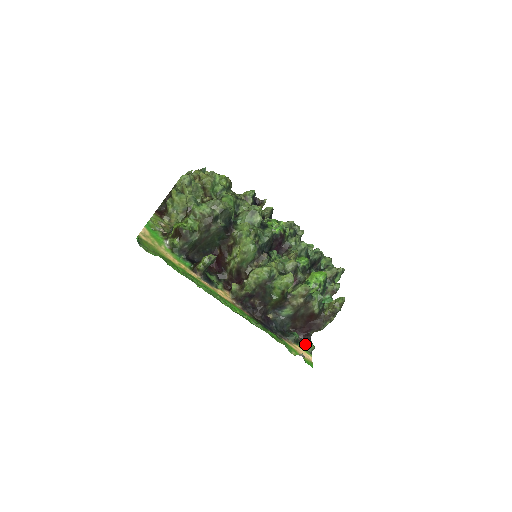
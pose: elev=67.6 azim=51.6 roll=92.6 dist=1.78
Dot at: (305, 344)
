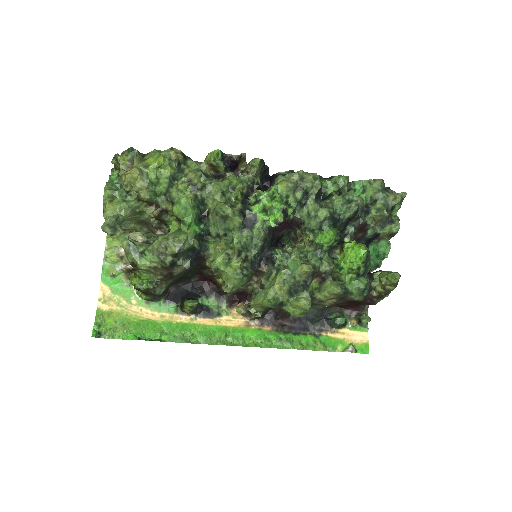
Dot at: (357, 319)
